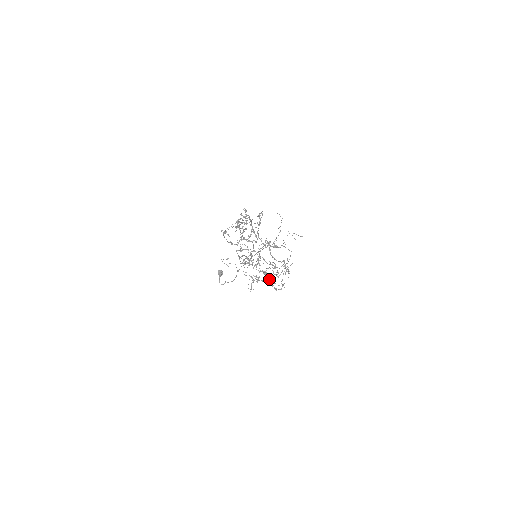
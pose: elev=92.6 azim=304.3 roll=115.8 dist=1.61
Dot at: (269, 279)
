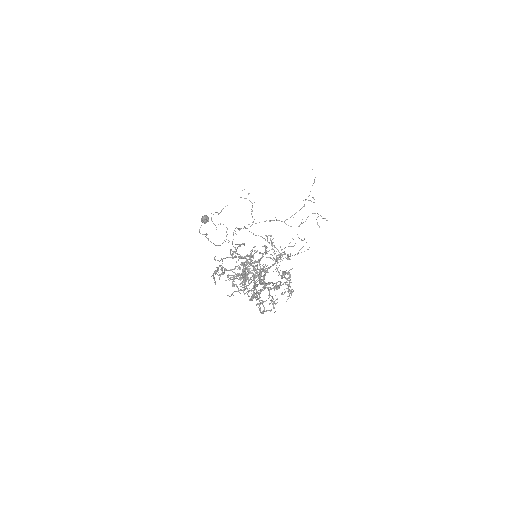
Dot at: (260, 297)
